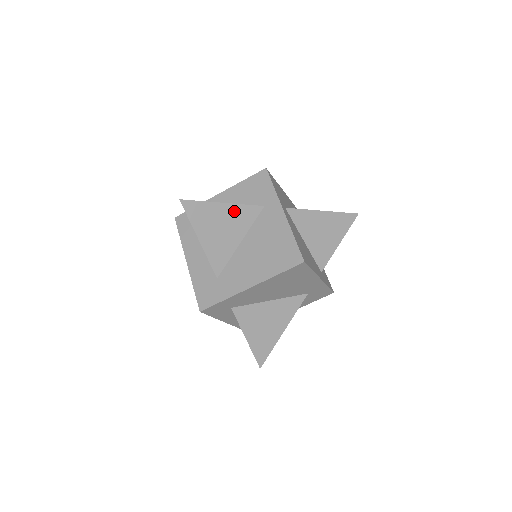
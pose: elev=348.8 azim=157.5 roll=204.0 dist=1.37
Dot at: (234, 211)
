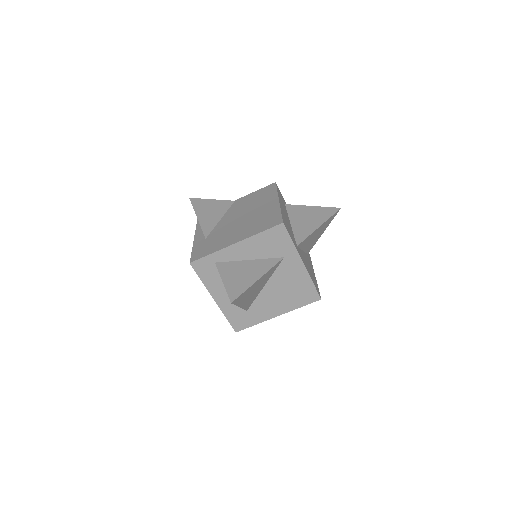
Dot at: (264, 276)
